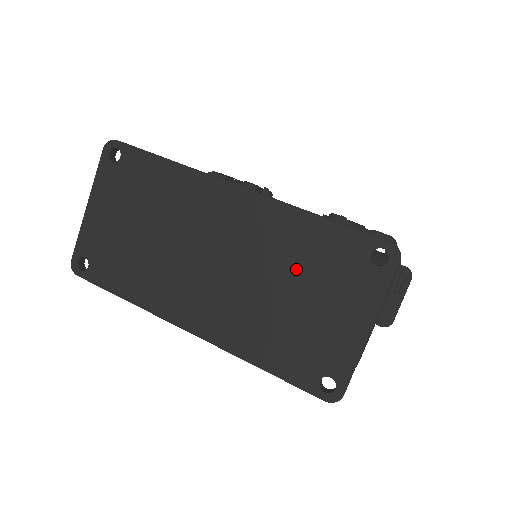
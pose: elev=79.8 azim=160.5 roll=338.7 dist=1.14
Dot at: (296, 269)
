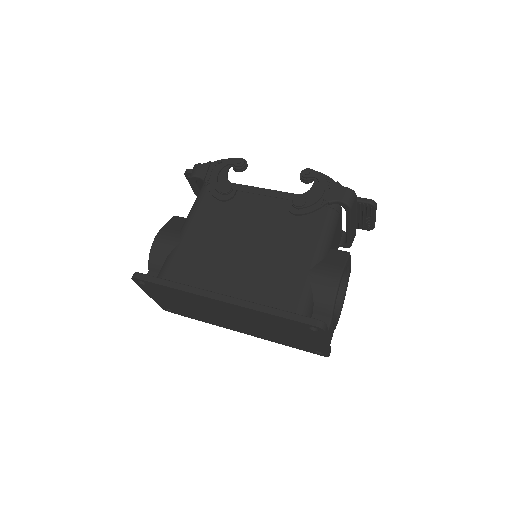
Dot at: (275, 326)
